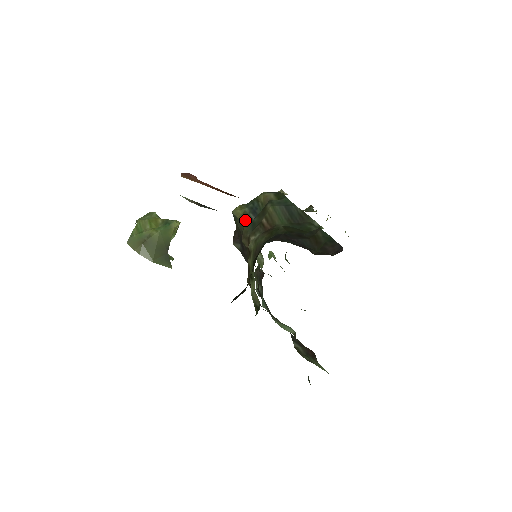
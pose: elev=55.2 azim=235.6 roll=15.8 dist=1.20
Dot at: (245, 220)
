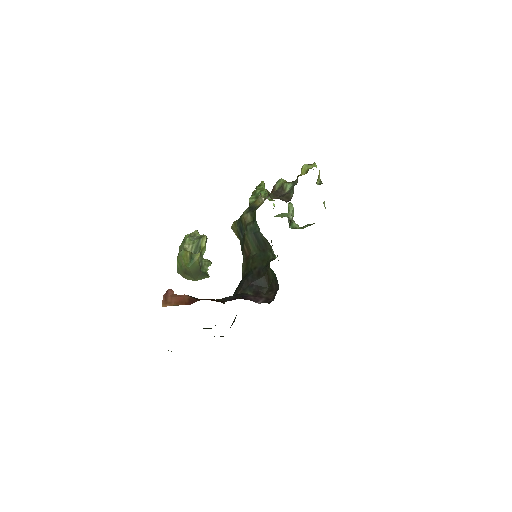
Dot at: (239, 237)
